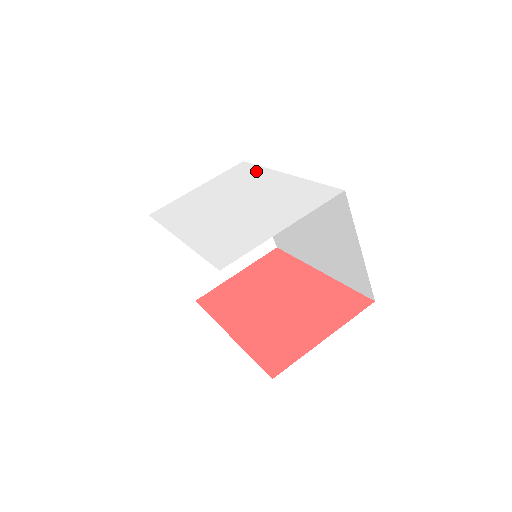
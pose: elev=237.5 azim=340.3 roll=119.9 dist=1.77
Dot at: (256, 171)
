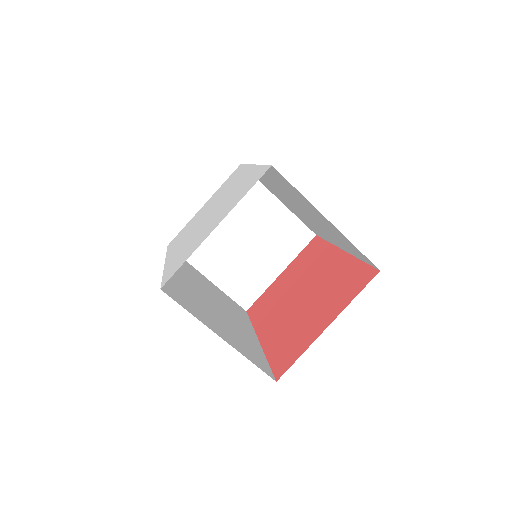
Dot at: (240, 171)
